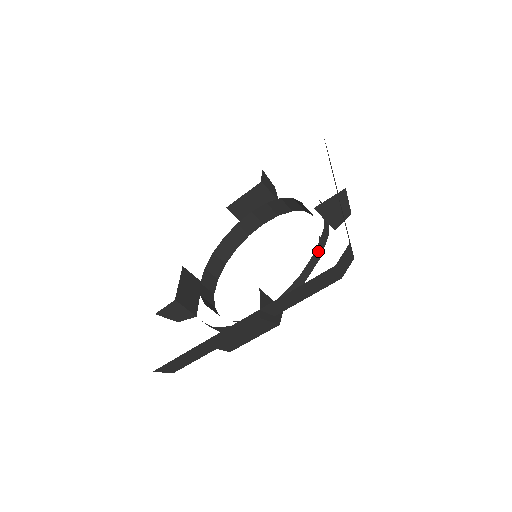
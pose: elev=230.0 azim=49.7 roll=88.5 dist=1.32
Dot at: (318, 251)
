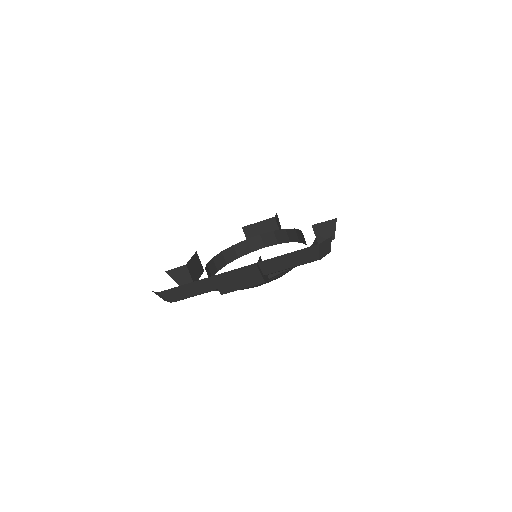
Dot at: occluded
